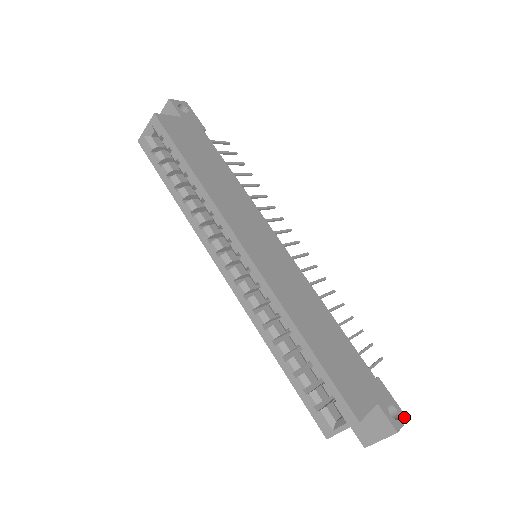
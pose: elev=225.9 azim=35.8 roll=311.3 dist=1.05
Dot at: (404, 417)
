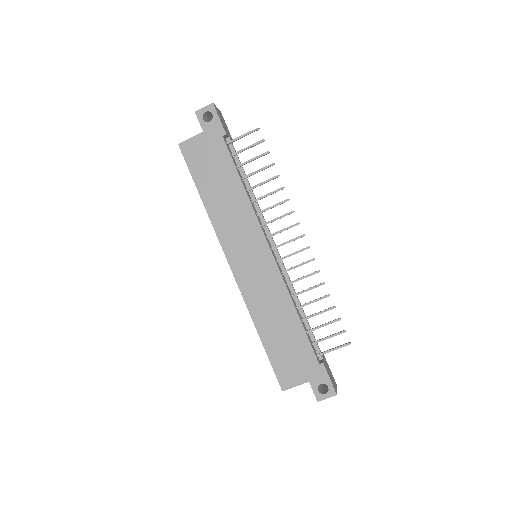
Dot at: (333, 393)
